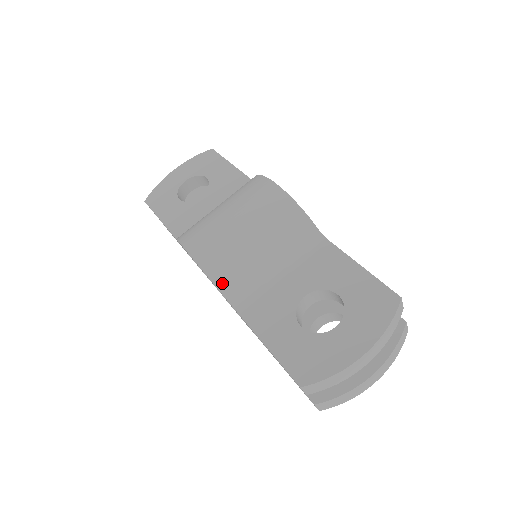
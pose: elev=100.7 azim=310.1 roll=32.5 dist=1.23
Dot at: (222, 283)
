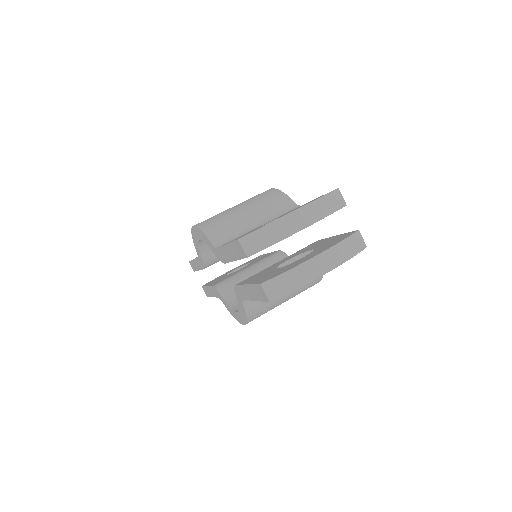
Dot at: (209, 231)
